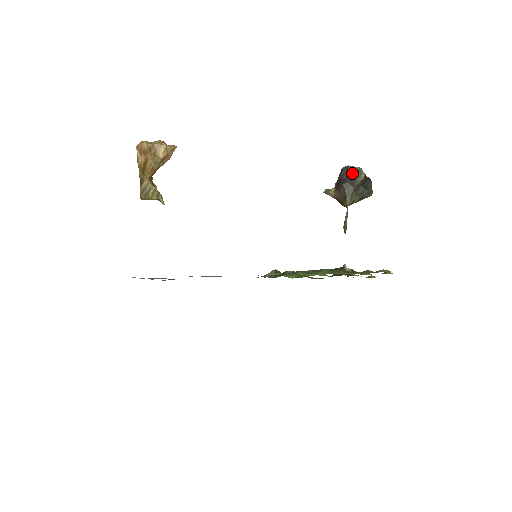
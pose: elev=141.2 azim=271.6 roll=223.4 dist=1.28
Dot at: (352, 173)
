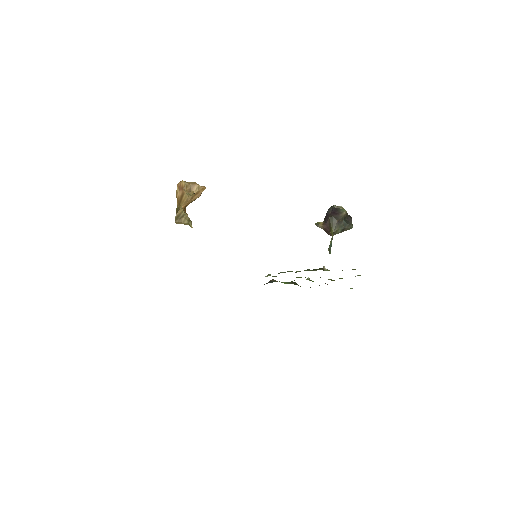
Dot at: (336, 210)
